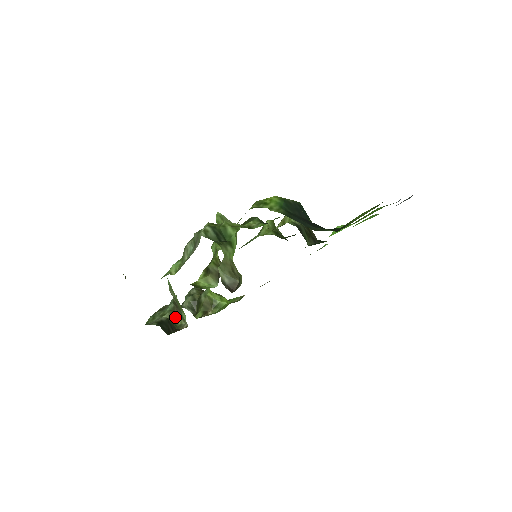
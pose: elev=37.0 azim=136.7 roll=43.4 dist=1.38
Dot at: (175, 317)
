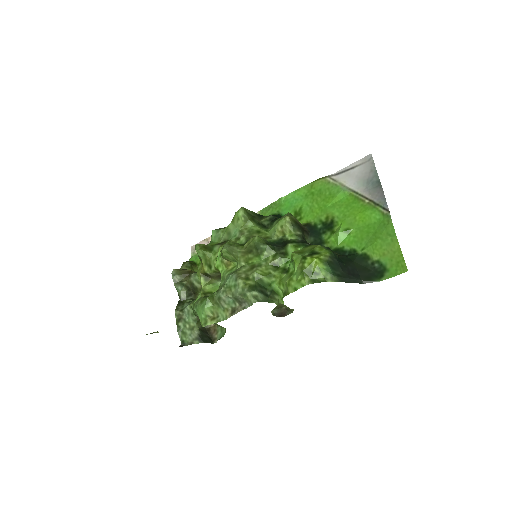
Dot at: occluded
